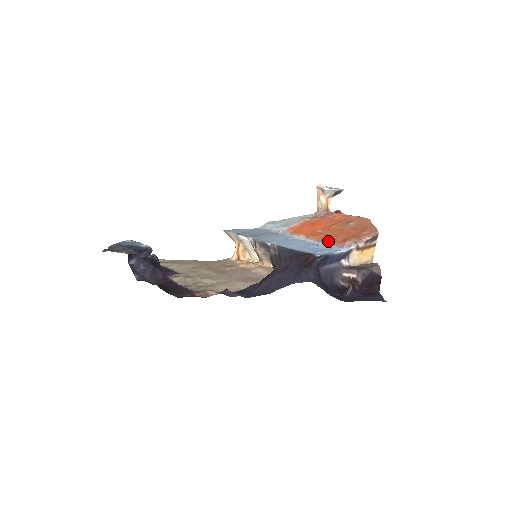
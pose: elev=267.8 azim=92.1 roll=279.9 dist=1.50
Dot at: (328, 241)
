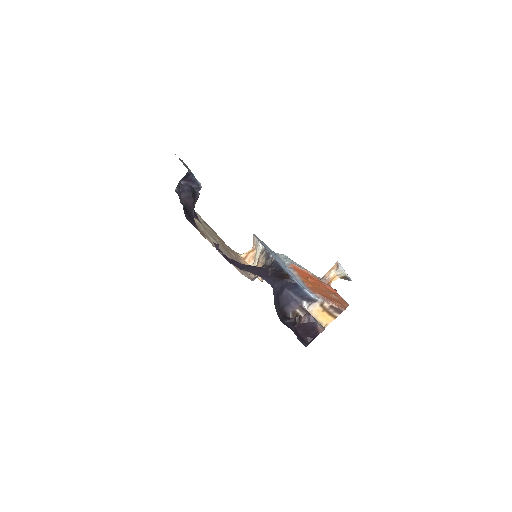
Dot at: (308, 285)
